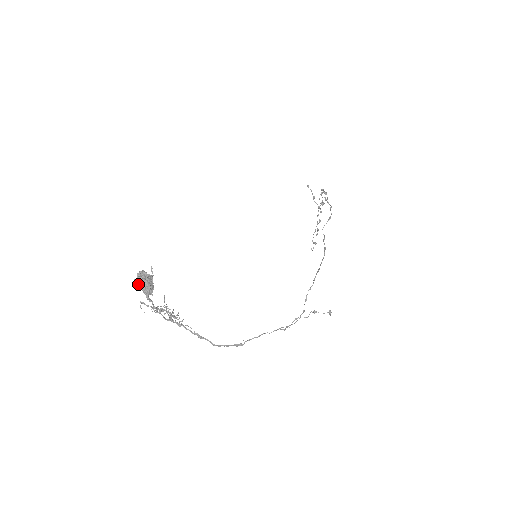
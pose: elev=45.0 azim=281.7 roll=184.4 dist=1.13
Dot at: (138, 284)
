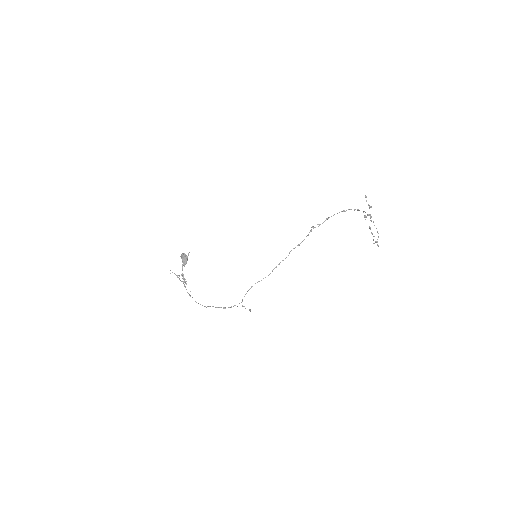
Dot at: (182, 259)
